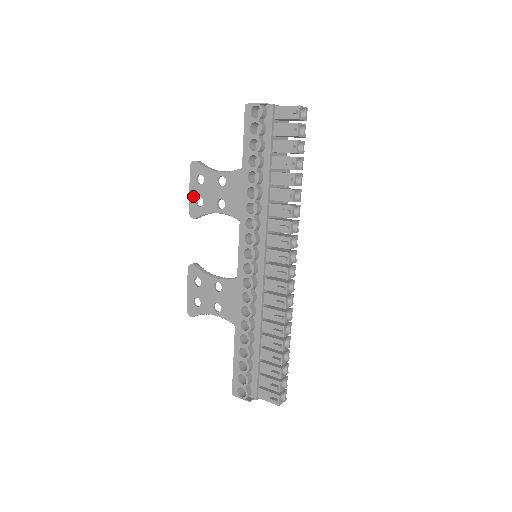
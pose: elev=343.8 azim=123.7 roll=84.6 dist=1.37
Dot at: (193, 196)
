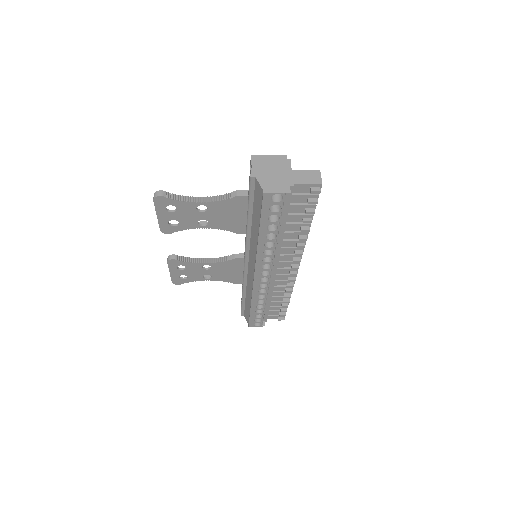
Dot at: (163, 220)
